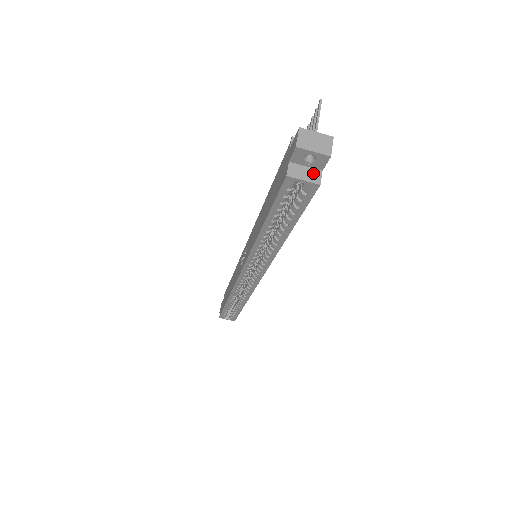
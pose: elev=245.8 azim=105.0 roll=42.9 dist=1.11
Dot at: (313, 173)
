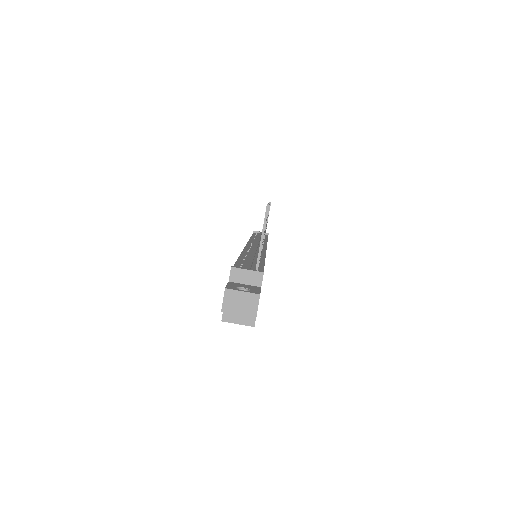
Dot at: occluded
